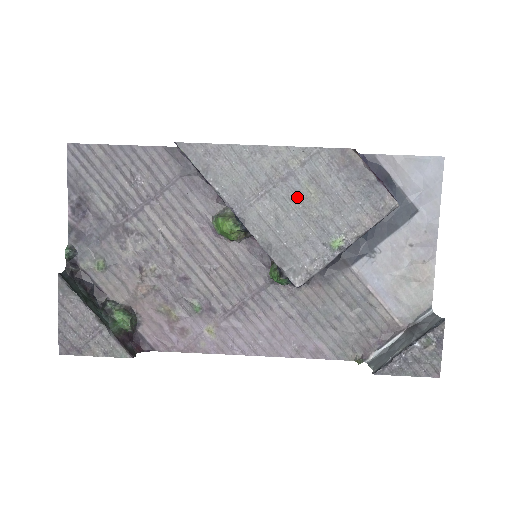
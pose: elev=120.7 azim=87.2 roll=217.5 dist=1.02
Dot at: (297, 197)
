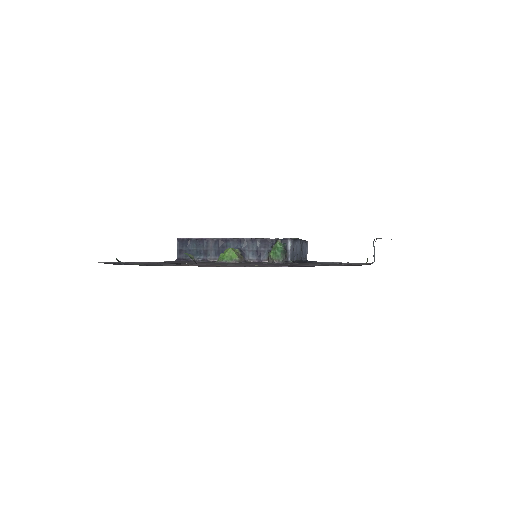
Dot at: occluded
